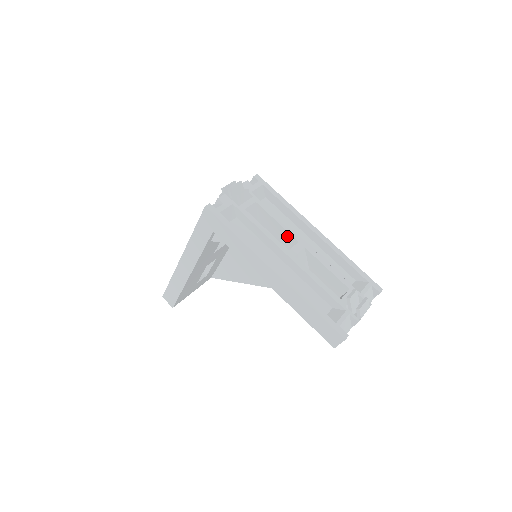
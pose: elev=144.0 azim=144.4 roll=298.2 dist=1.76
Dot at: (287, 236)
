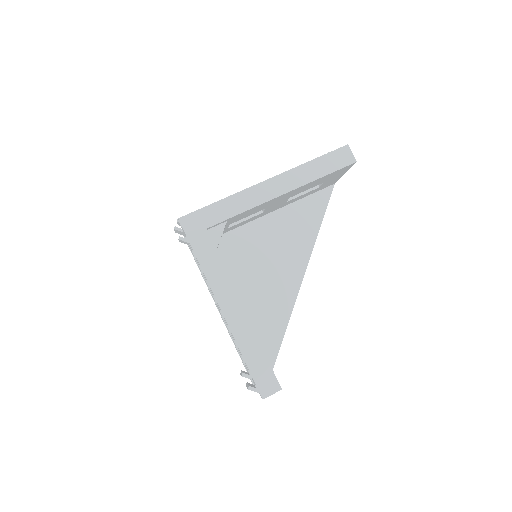
Dot at: occluded
